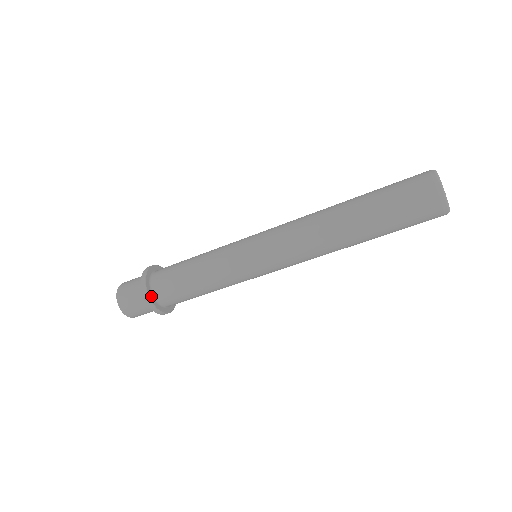
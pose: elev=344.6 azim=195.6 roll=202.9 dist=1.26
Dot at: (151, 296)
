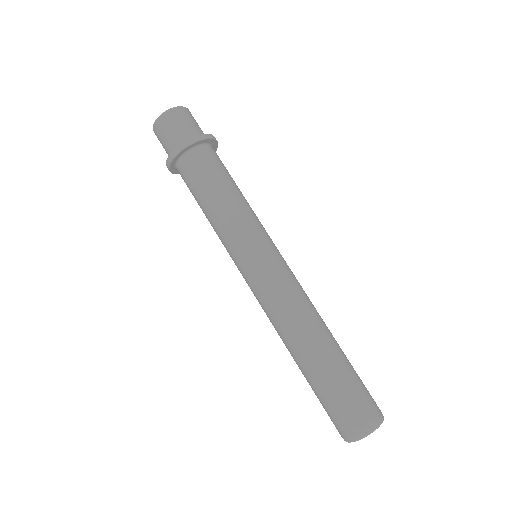
Dot at: (173, 167)
